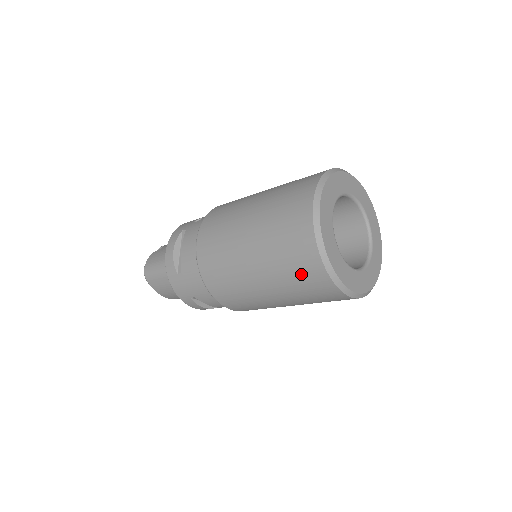
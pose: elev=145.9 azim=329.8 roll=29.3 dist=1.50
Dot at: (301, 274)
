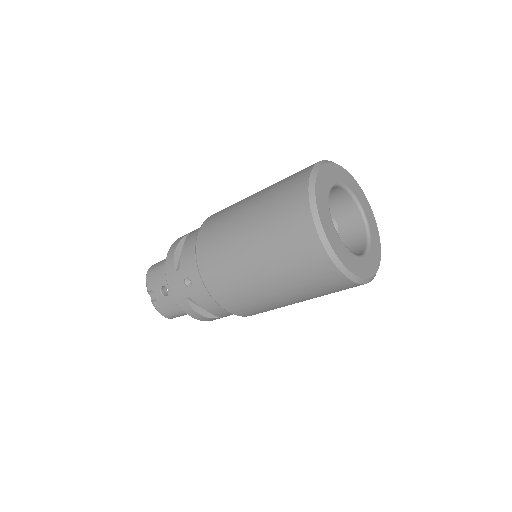
Dot at: occluded
